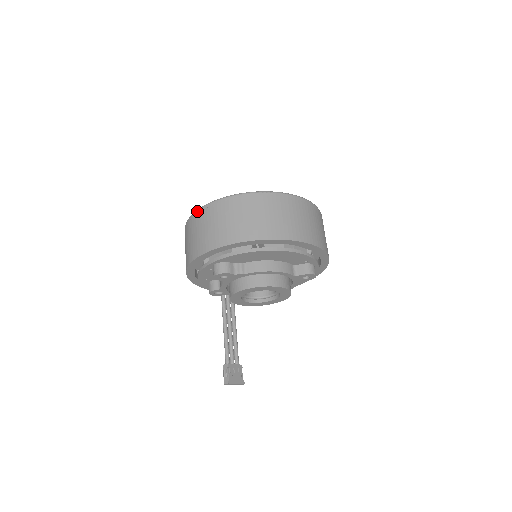
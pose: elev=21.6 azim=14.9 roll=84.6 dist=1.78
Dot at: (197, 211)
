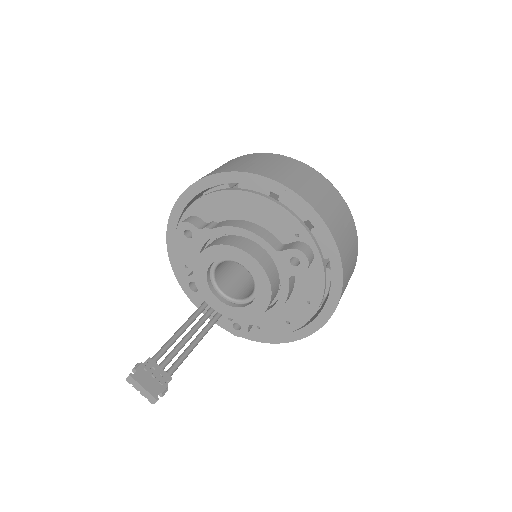
Dot at: occluded
